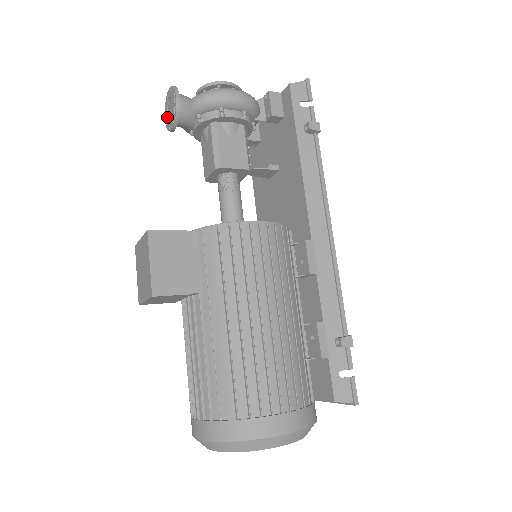
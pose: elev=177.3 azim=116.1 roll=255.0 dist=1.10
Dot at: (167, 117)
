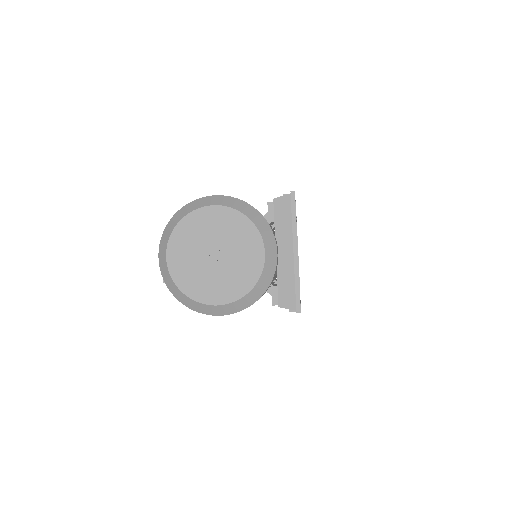
Dot at: occluded
